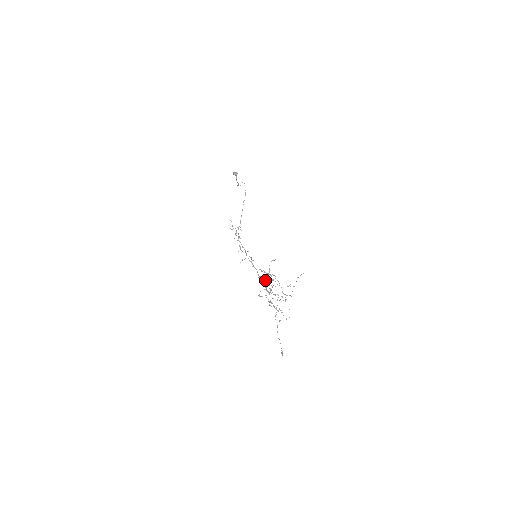
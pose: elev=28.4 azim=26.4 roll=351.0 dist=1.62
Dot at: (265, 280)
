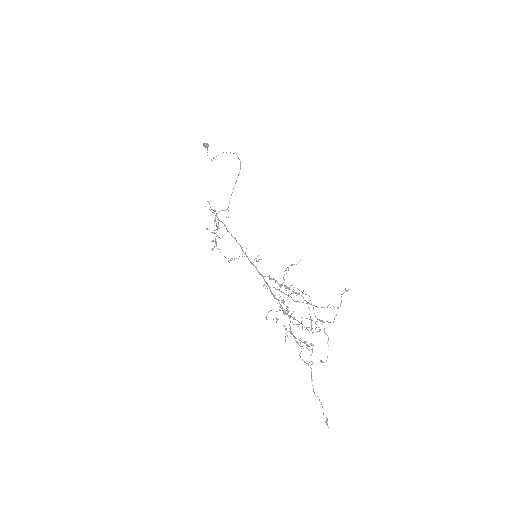
Dot at: occluded
